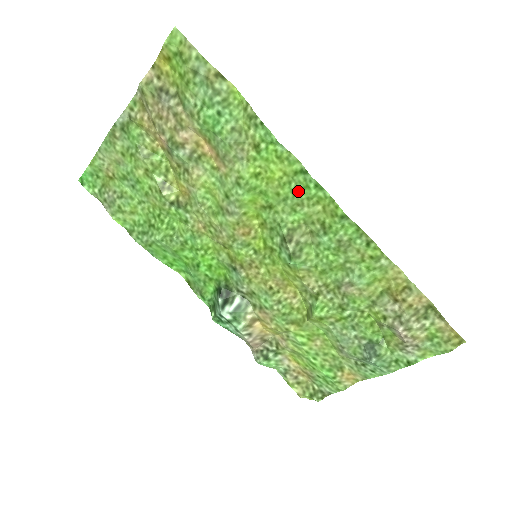
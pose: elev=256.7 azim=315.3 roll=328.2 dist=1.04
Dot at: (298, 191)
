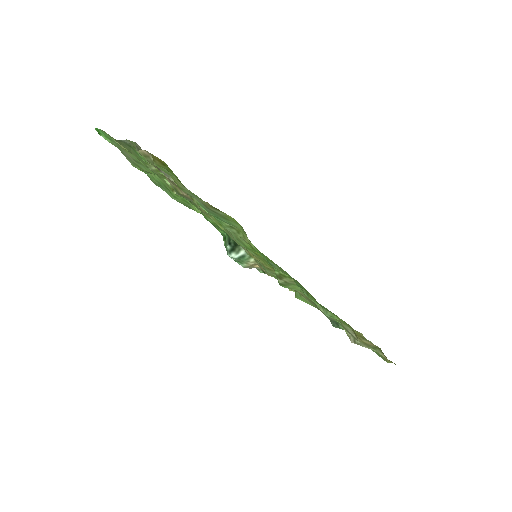
Dot at: (288, 275)
